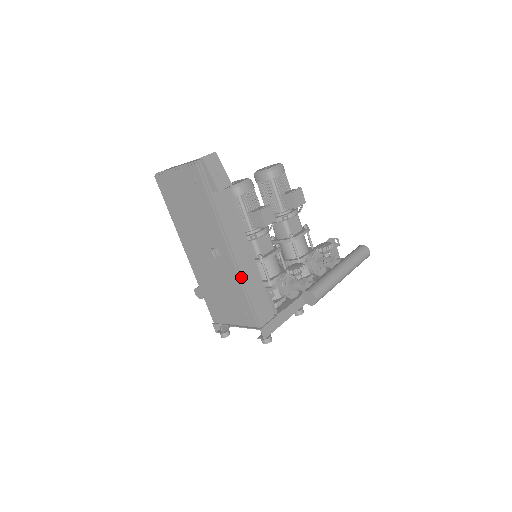
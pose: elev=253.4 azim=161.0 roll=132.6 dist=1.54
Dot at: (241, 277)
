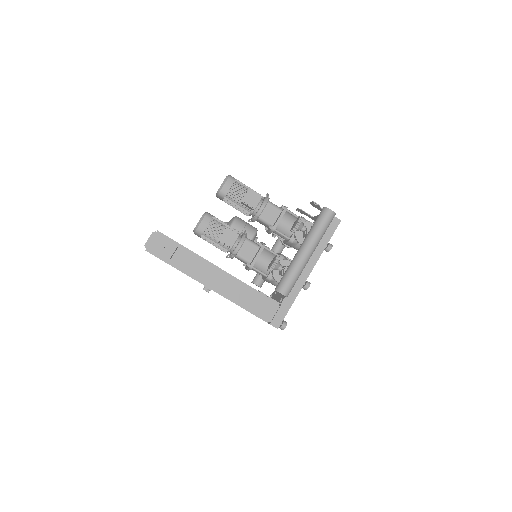
Dot at: (230, 299)
